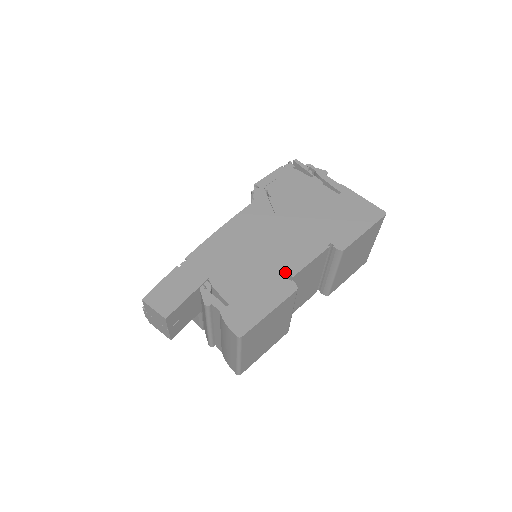
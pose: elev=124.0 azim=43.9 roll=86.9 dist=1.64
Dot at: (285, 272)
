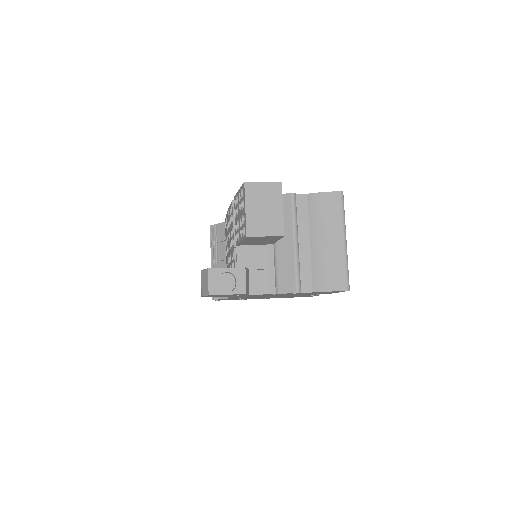
Dot at: occluded
